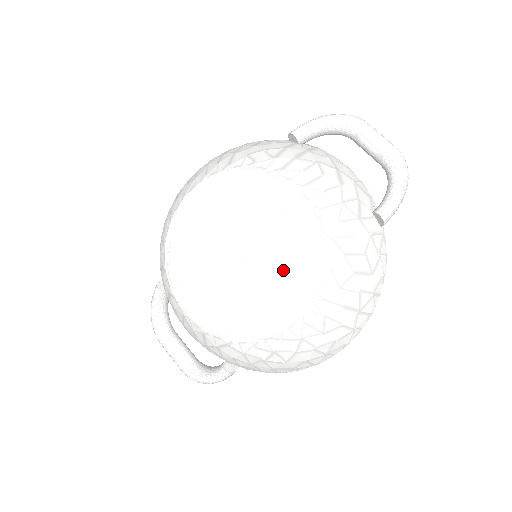
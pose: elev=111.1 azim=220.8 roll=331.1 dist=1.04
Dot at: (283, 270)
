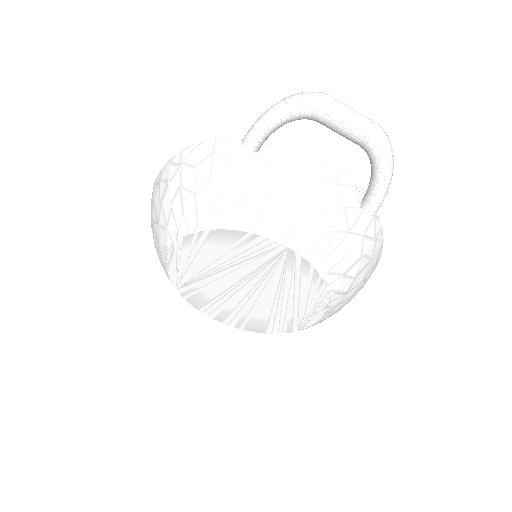
Dot at: (291, 297)
